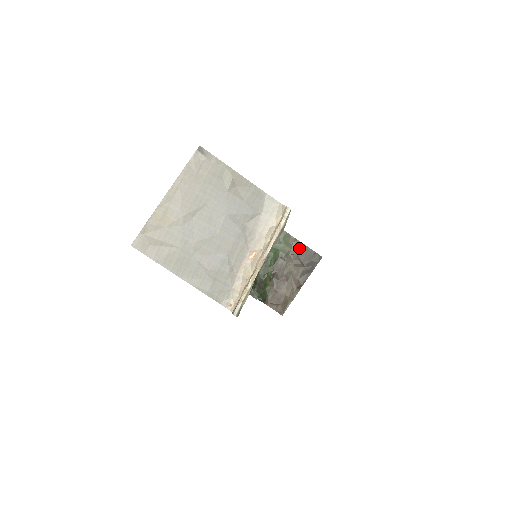
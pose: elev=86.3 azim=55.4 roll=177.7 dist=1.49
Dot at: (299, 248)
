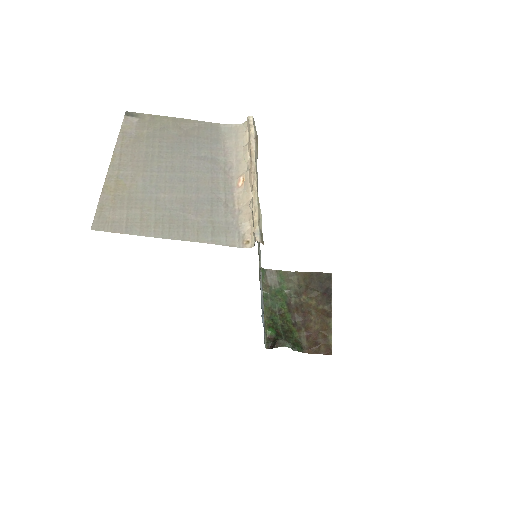
Dot at: (303, 278)
